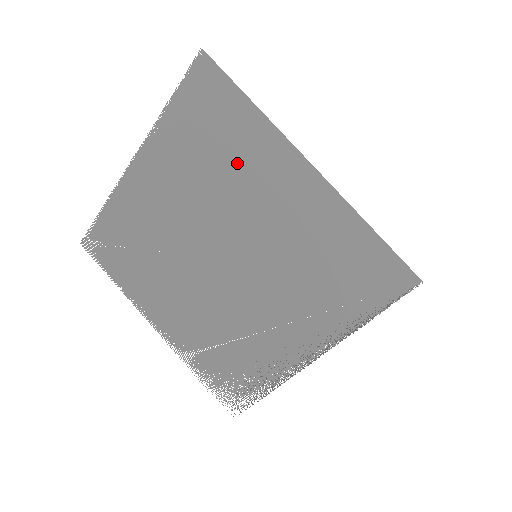
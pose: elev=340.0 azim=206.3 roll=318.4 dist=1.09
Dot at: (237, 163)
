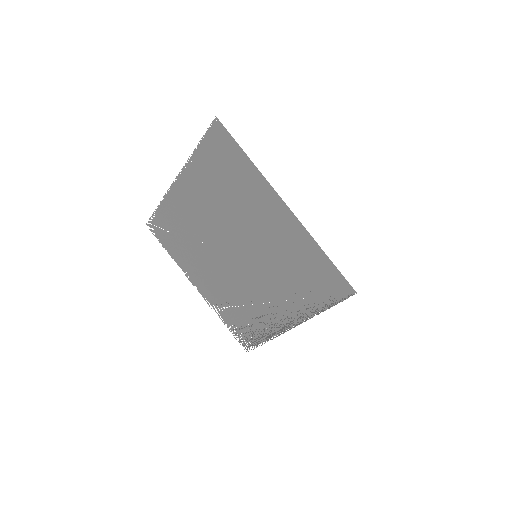
Dot at: (242, 195)
